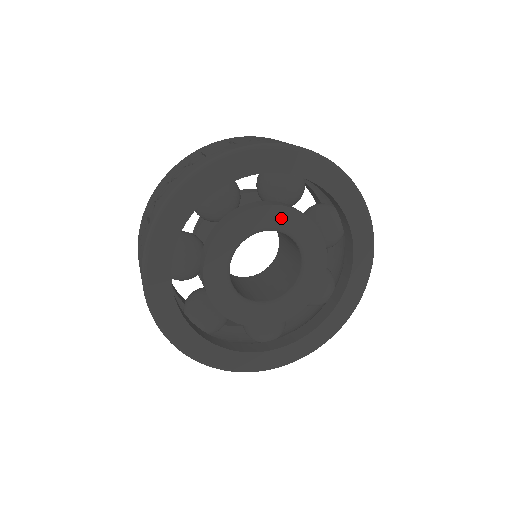
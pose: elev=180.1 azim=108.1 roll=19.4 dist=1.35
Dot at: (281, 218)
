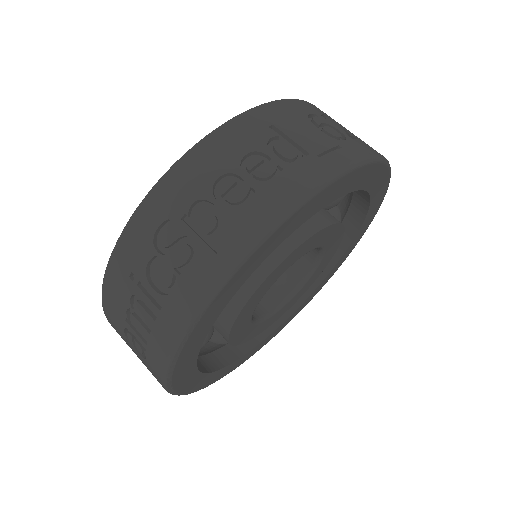
Dot at: (330, 236)
